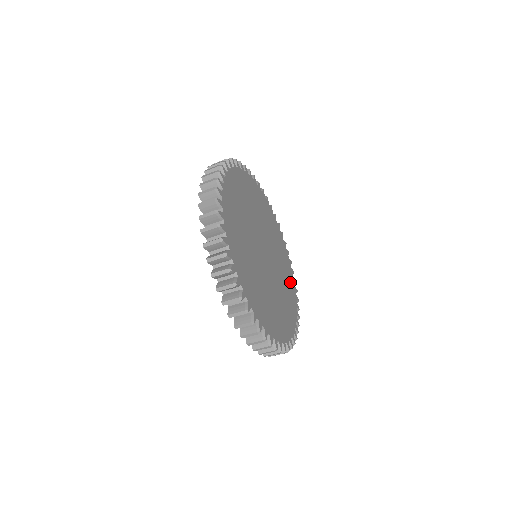
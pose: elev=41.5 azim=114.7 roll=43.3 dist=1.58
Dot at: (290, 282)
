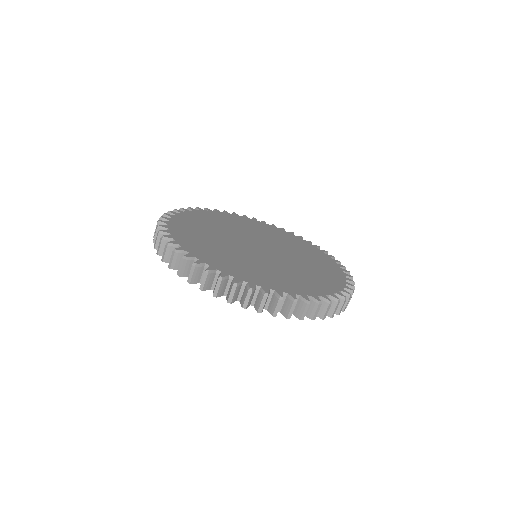
Dot at: (324, 262)
